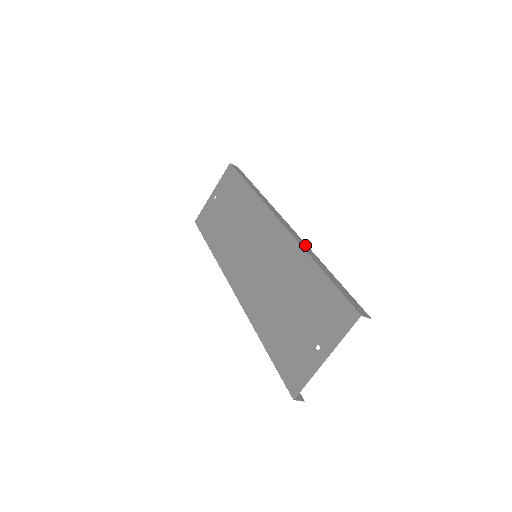
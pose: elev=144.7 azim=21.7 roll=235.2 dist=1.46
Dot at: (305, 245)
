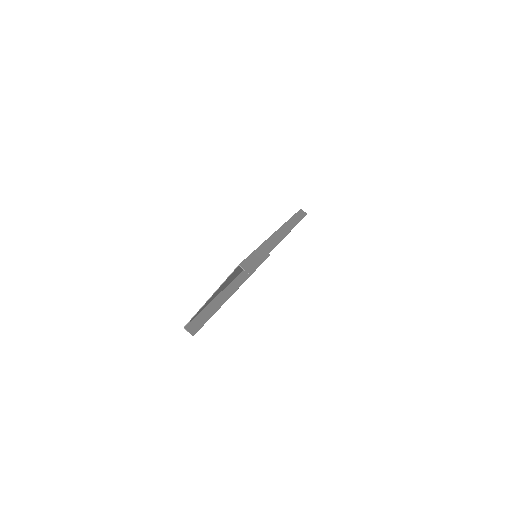
Dot at: (274, 243)
